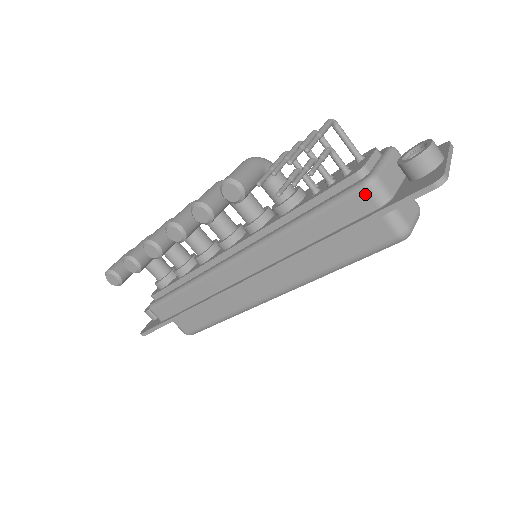
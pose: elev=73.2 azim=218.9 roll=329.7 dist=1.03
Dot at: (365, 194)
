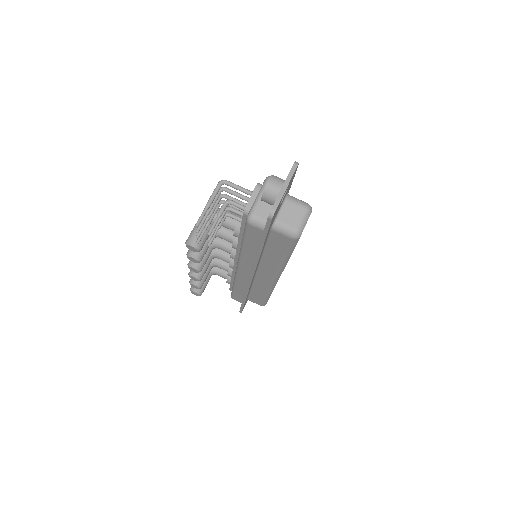
Dot at: (251, 227)
